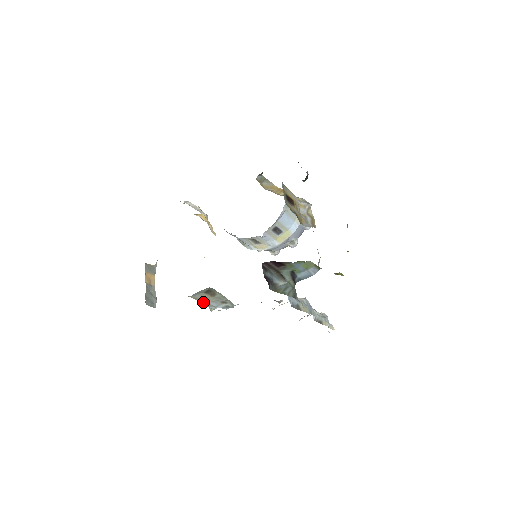
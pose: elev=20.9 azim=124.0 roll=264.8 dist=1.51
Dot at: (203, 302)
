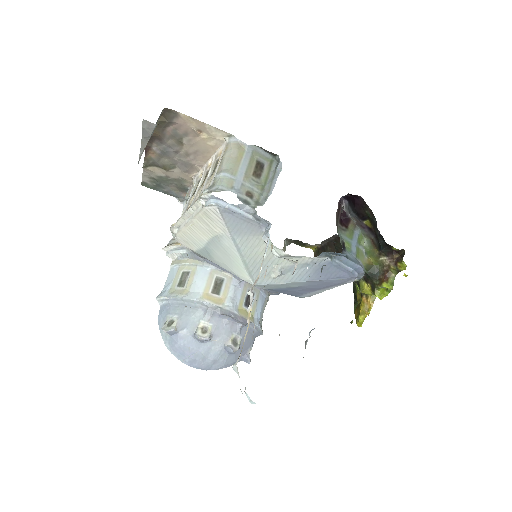
Dot at: (233, 169)
